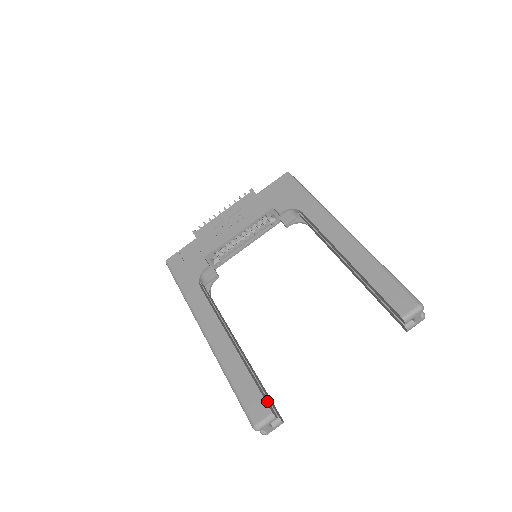
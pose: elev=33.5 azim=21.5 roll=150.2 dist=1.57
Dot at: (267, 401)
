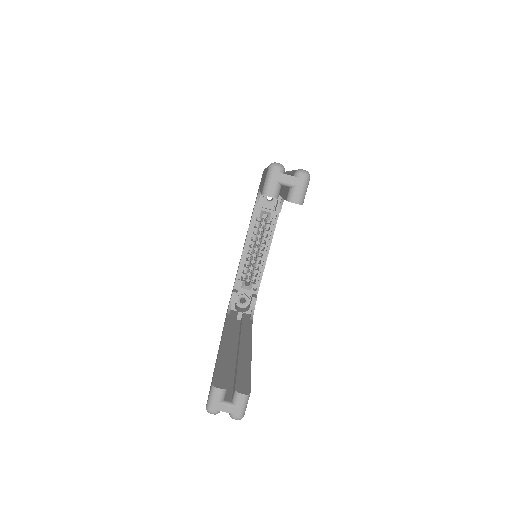
Dot at: (221, 377)
